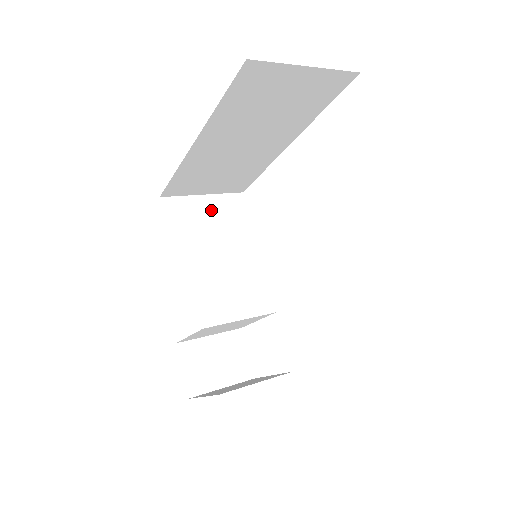
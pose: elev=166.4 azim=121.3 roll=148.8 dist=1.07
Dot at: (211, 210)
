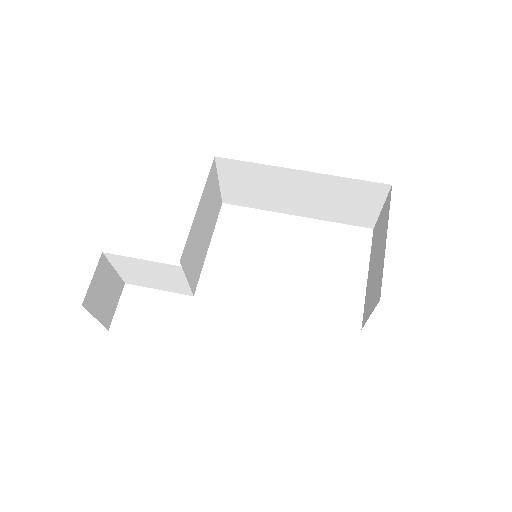
Dot at: (215, 195)
